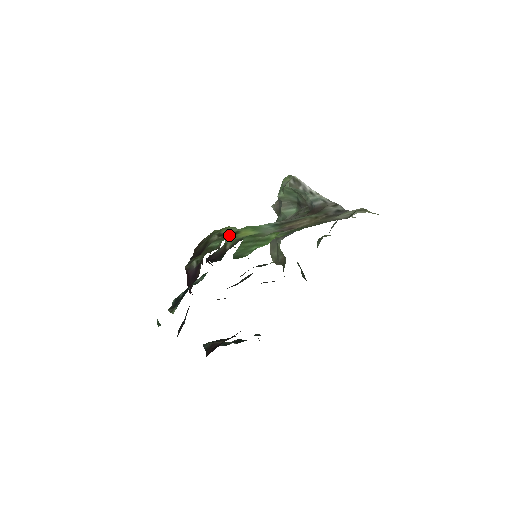
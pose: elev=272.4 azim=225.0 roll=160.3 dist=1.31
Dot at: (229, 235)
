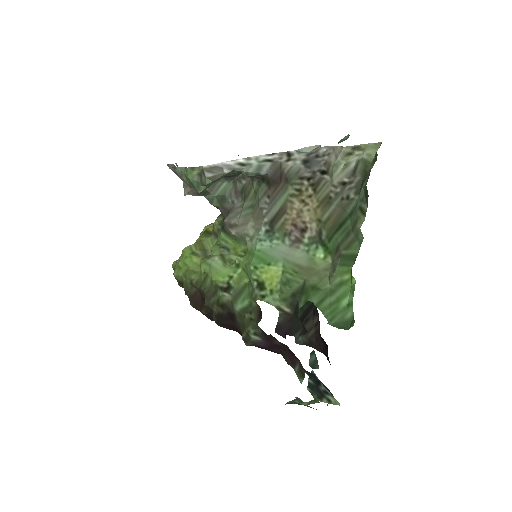
Dot at: (260, 295)
